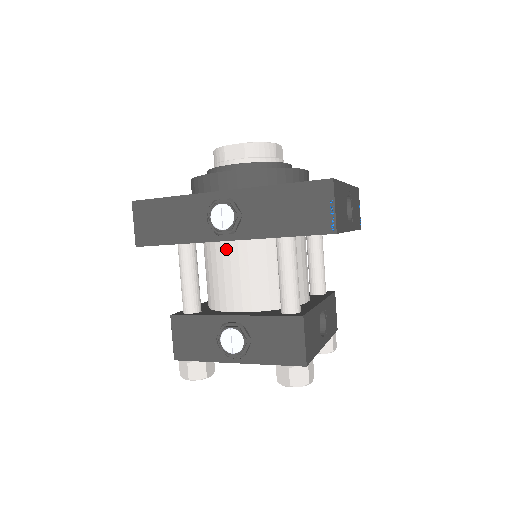
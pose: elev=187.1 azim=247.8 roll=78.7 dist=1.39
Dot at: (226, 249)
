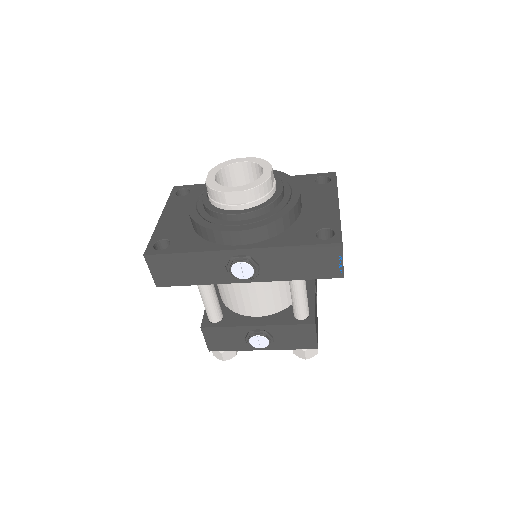
Dot at: occluded
